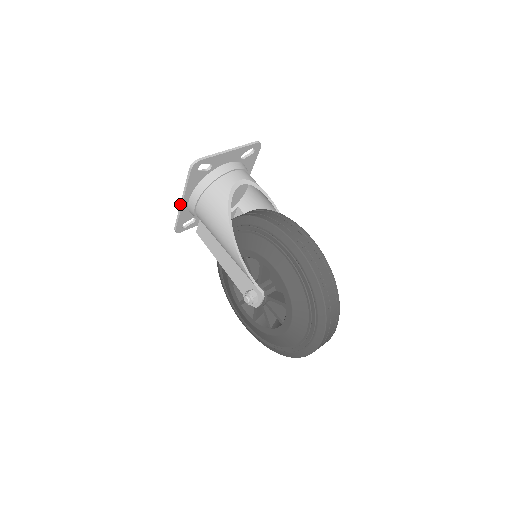
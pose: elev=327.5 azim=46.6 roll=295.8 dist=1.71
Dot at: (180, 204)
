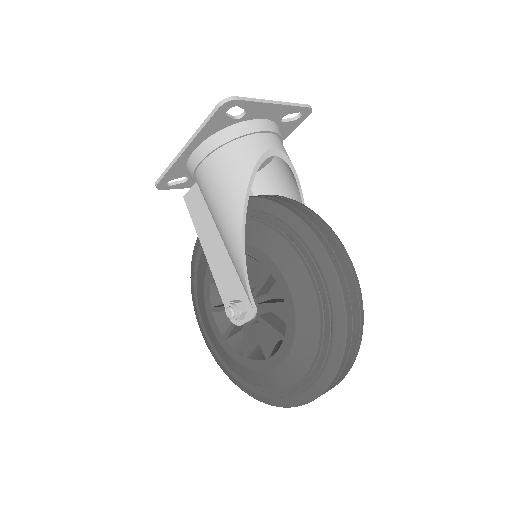
Dot at: (179, 152)
